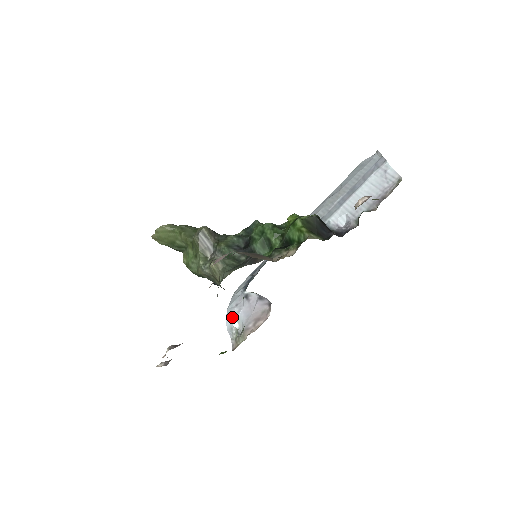
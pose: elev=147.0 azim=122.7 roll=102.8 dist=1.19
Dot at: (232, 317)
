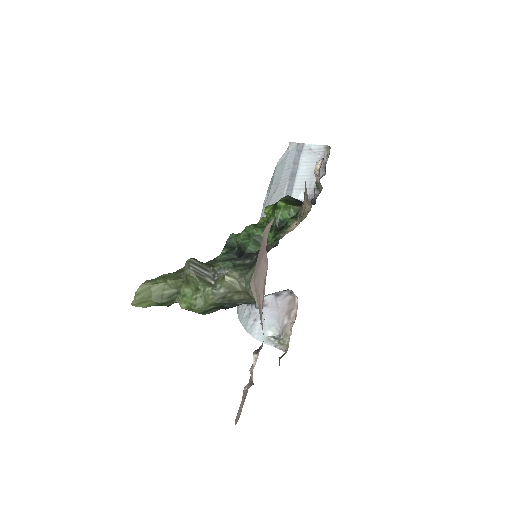
Dot at: (260, 331)
